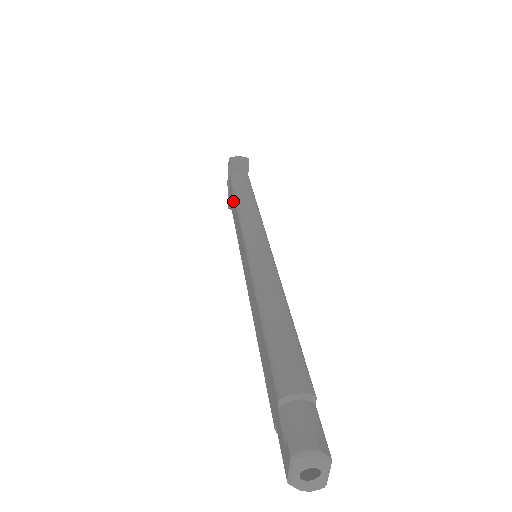
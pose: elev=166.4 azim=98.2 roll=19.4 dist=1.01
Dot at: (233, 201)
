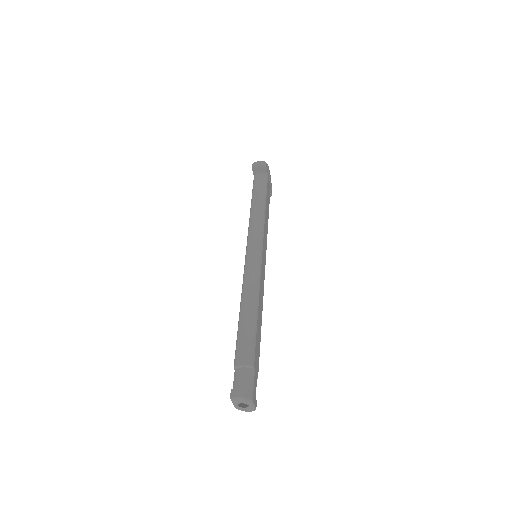
Dot at: occluded
